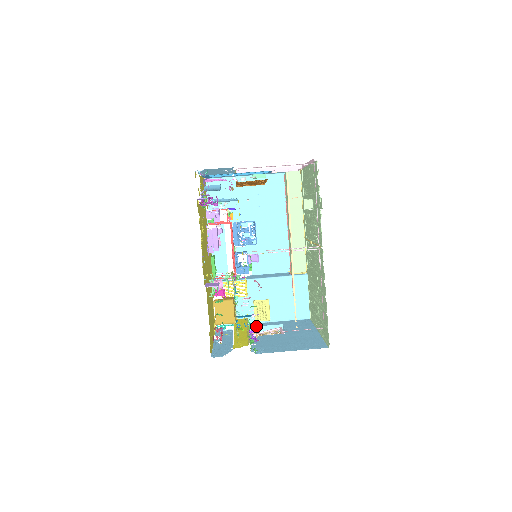
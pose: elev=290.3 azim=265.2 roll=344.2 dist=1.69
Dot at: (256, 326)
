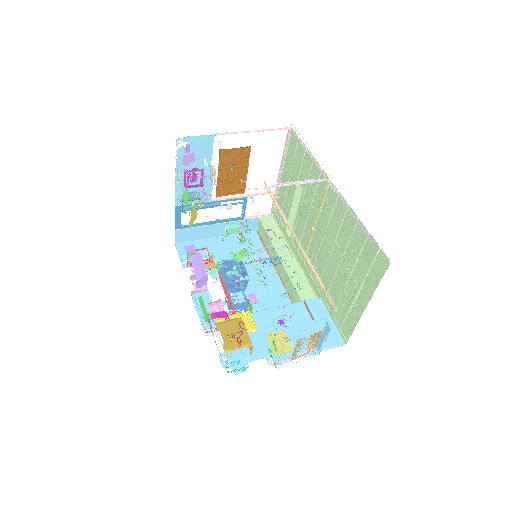
Dot at: (281, 354)
